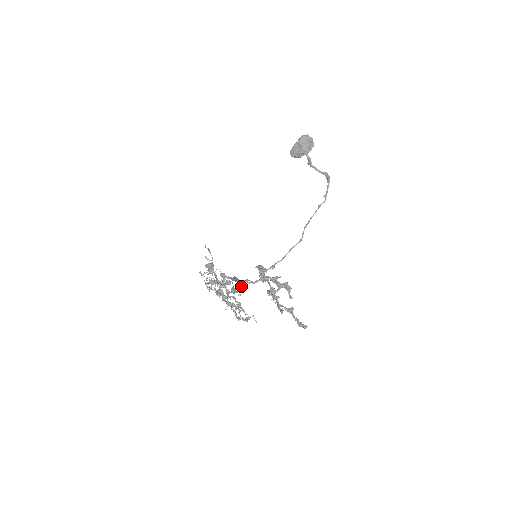
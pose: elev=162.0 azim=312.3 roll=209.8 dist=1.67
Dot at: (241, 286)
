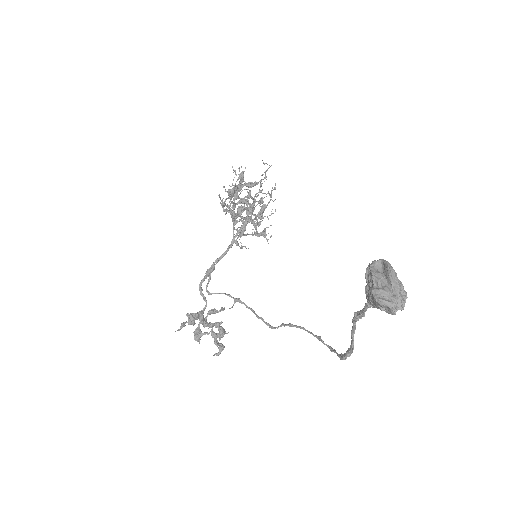
Dot at: occluded
